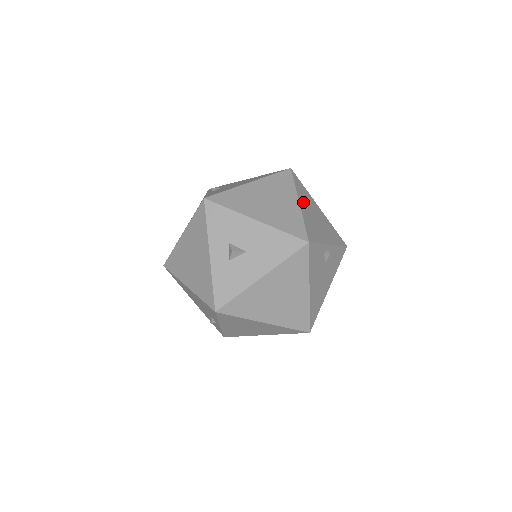
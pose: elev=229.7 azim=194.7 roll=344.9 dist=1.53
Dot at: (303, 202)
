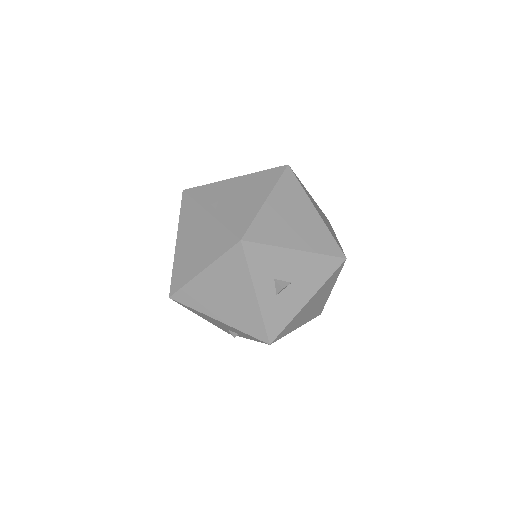
Dot at: (314, 205)
